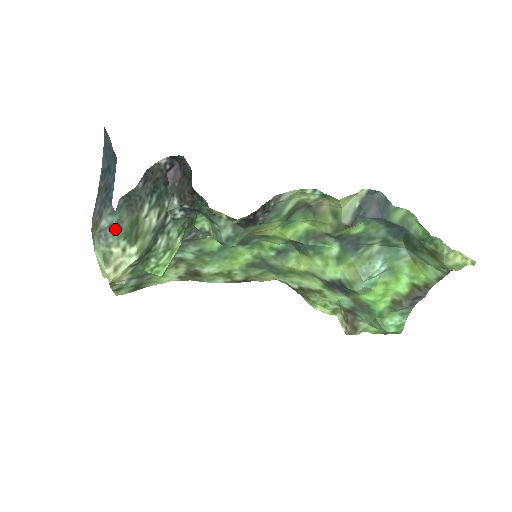
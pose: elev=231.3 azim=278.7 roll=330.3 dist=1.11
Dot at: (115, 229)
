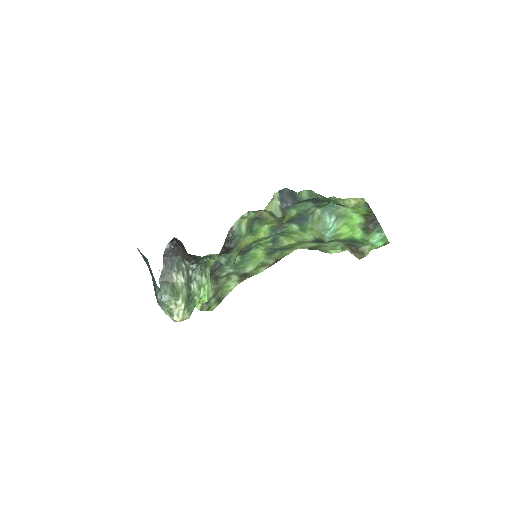
Dot at: (165, 297)
